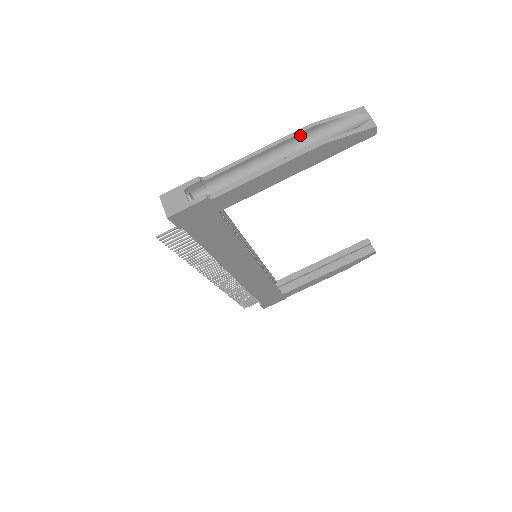
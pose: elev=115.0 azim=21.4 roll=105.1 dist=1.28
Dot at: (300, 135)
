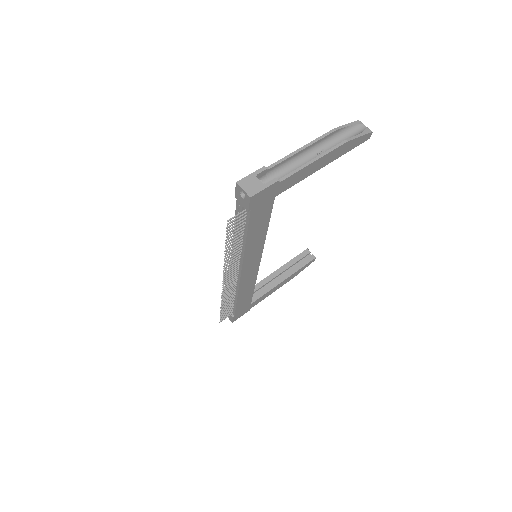
Dot at: (327, 137)
